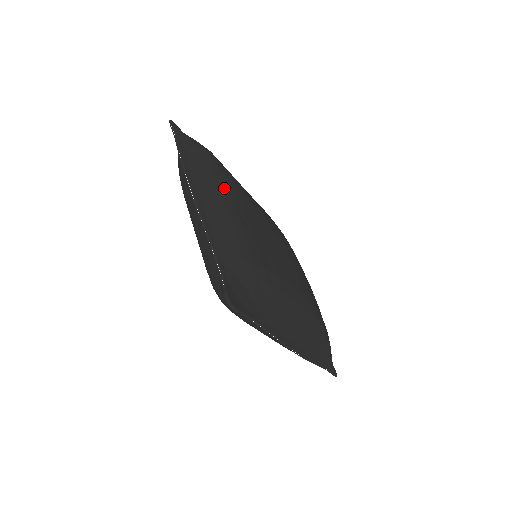
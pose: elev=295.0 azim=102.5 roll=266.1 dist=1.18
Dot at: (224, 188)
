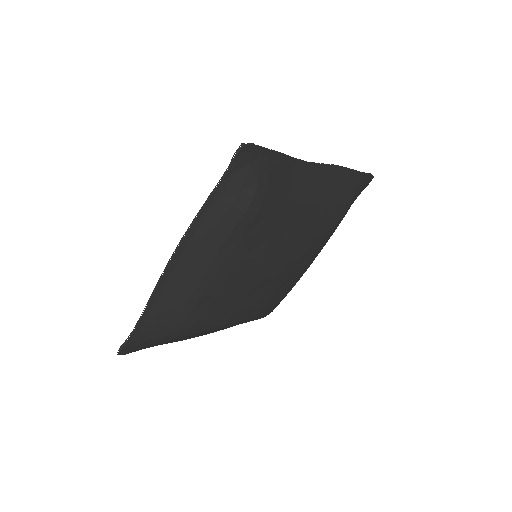
Dot at: (222, 257)
